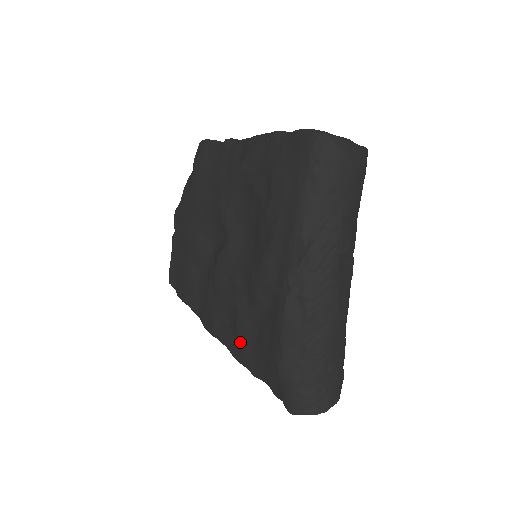
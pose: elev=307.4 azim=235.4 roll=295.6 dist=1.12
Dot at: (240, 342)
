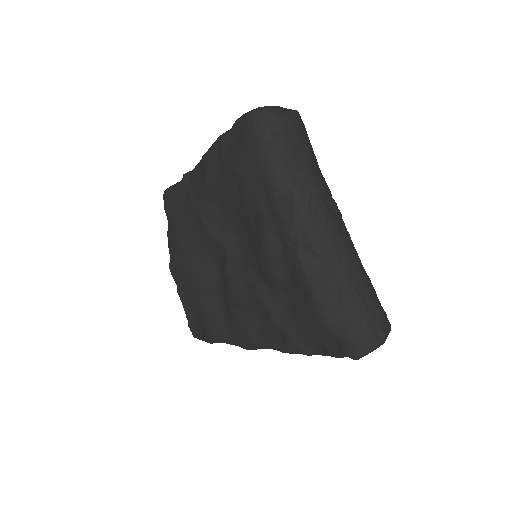
Dot at: (281, 331)
